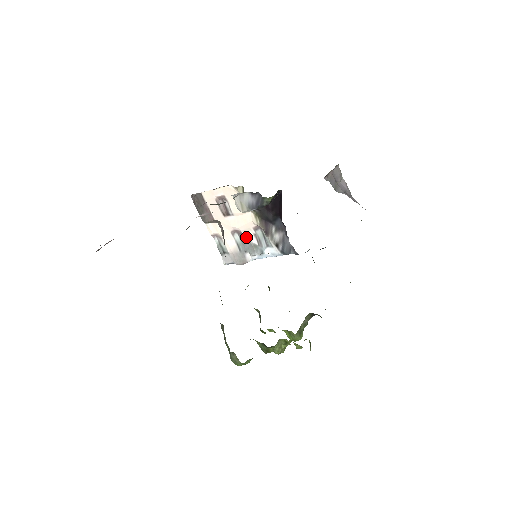
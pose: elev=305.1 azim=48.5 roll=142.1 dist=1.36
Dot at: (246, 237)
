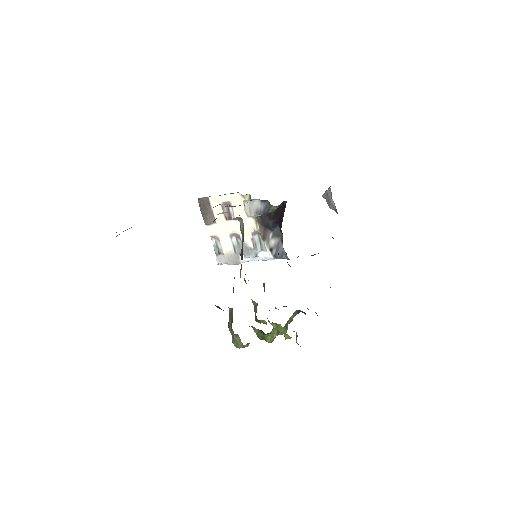
Dot at: occluded
